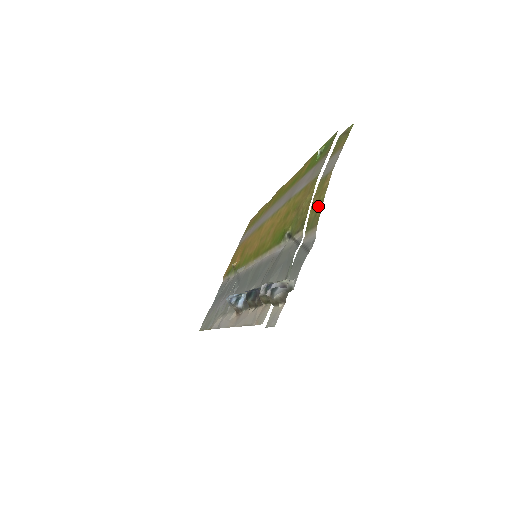
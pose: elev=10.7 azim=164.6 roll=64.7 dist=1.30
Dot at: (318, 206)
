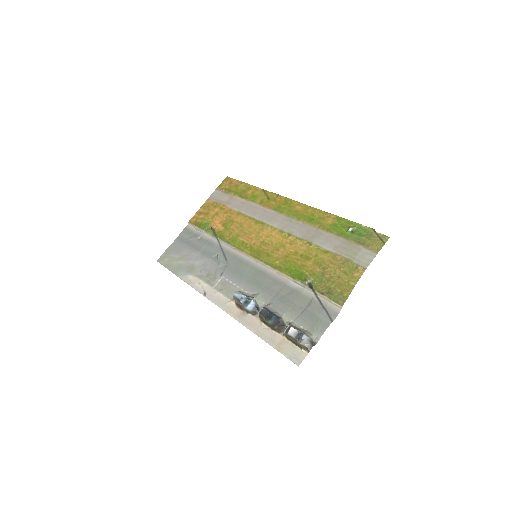
Dot at: (346, 288)
